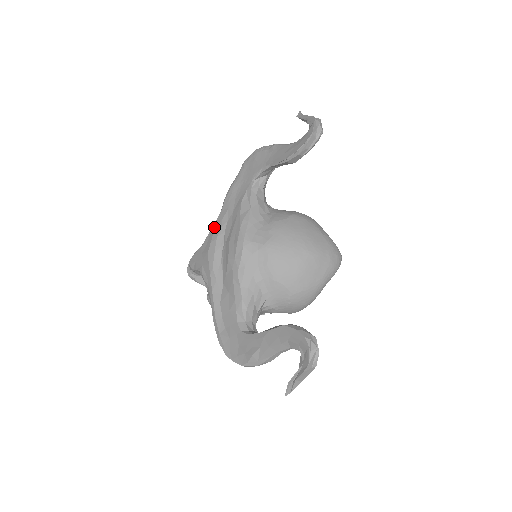
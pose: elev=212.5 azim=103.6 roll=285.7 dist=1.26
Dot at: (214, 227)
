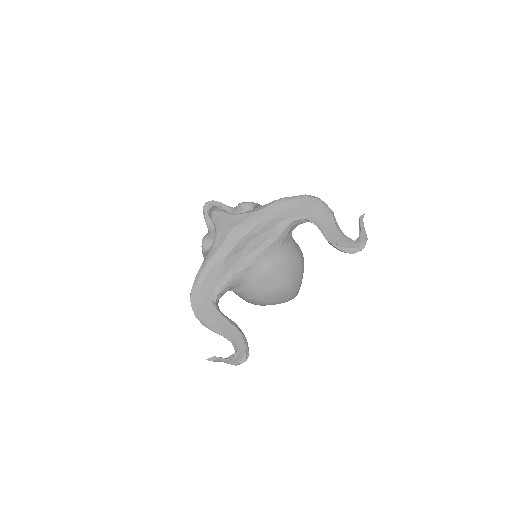
Dot at: (250, 215)
